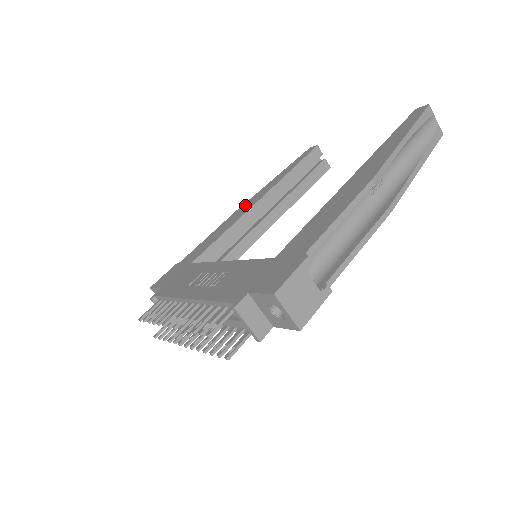
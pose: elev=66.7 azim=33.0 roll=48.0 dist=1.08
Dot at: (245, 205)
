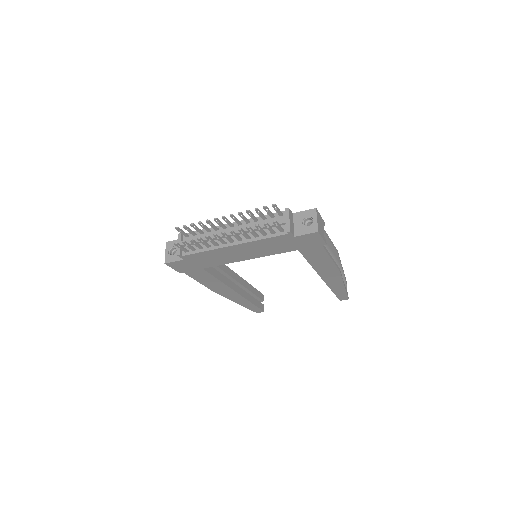
Dot at: occluded
